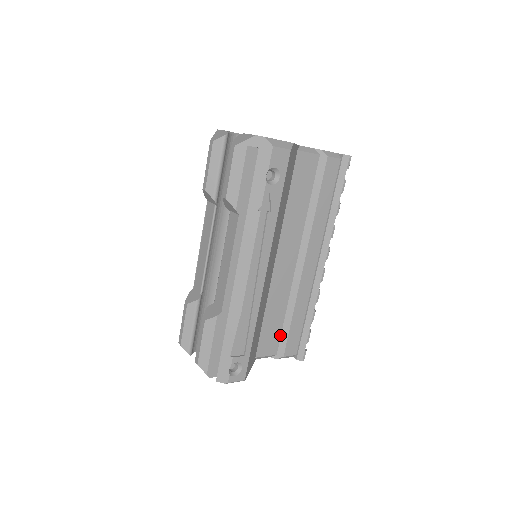
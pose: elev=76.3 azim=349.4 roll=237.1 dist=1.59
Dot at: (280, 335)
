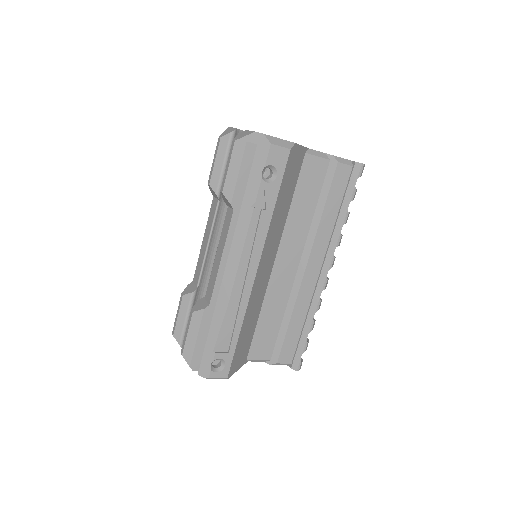
Dot at: (275, 340)
